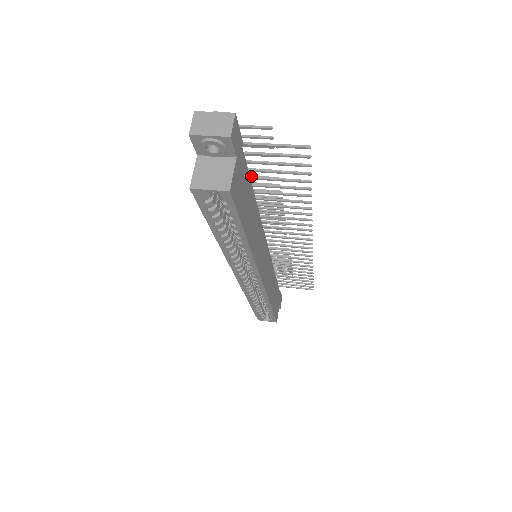
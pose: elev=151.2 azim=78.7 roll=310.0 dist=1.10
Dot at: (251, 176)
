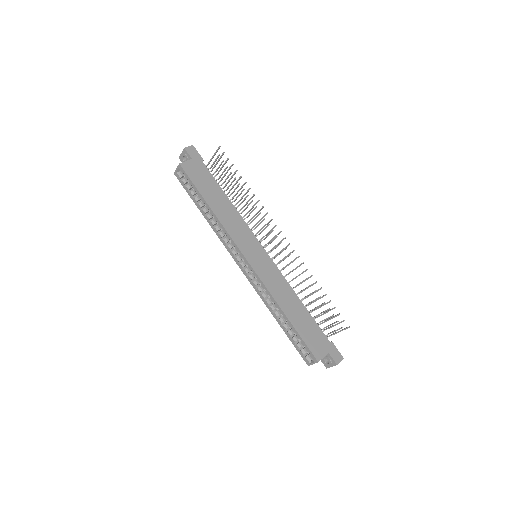
Dot at: (224, 186)
